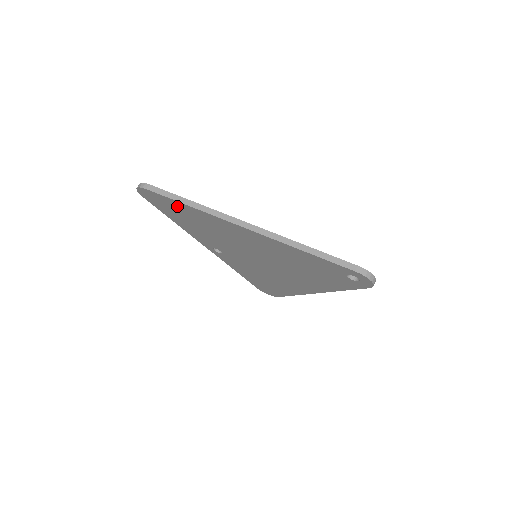
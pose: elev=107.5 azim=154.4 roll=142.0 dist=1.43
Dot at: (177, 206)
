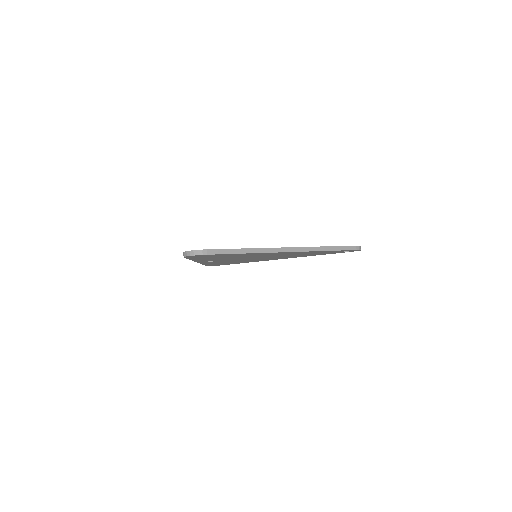
Dot at: (227, 255)
